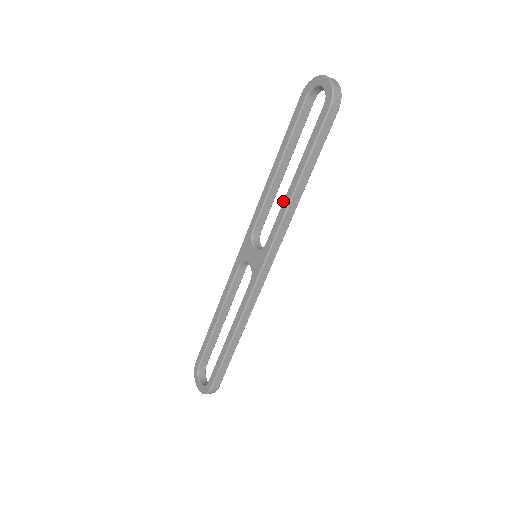
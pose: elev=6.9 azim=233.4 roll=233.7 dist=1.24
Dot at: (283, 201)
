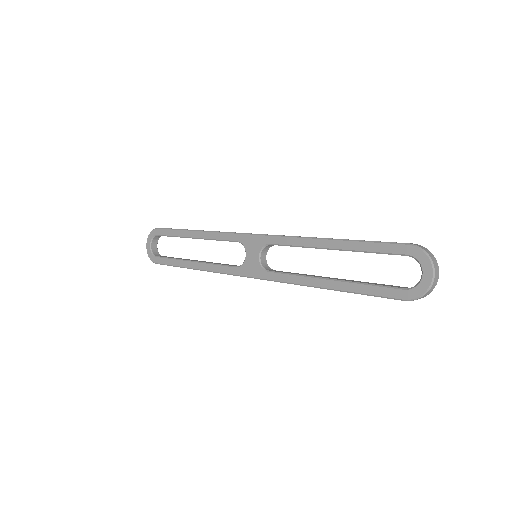
Dot at: (307, 276)
